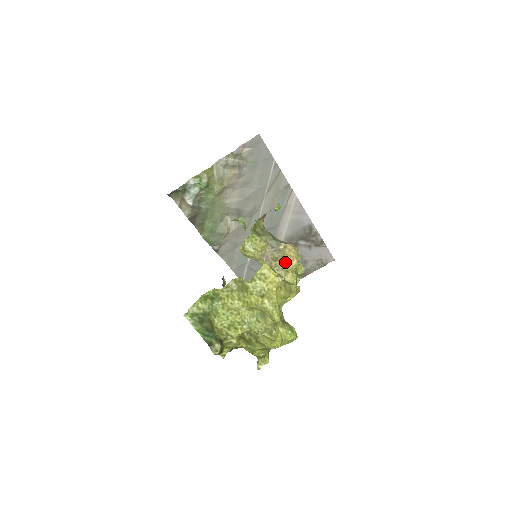
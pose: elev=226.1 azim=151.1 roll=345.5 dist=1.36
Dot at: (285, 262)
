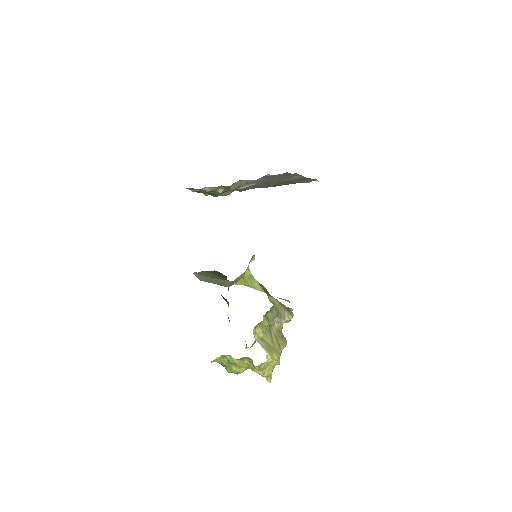
Dot at: occluded
